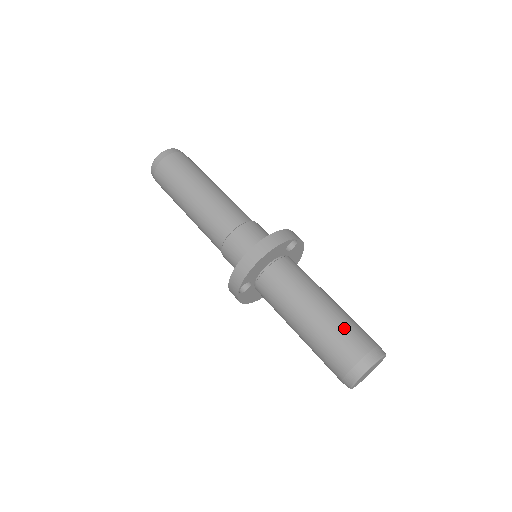
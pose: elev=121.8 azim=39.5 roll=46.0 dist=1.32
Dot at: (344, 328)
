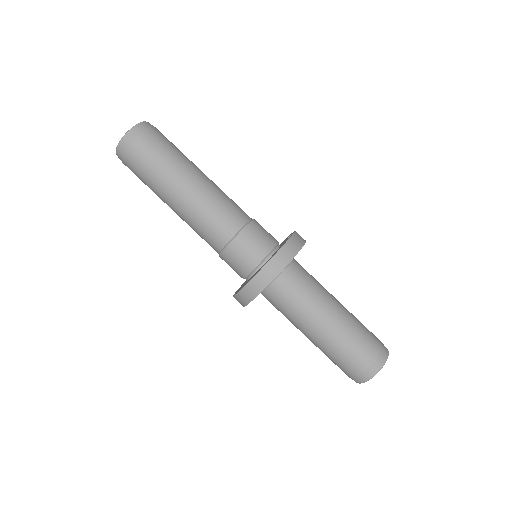
Dot at: (359, 329)
